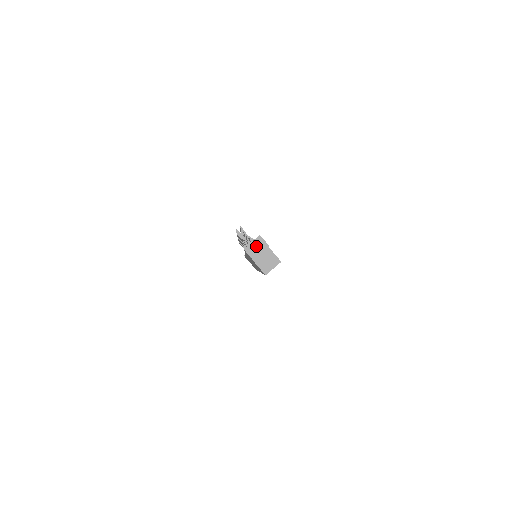
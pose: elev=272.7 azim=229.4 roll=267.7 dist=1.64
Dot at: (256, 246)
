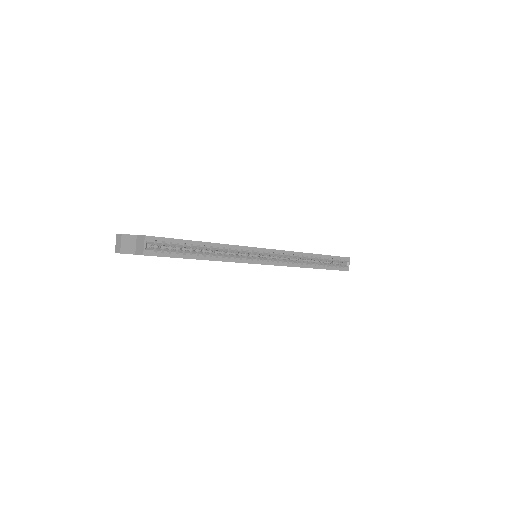
Dot at: (118, 243)
